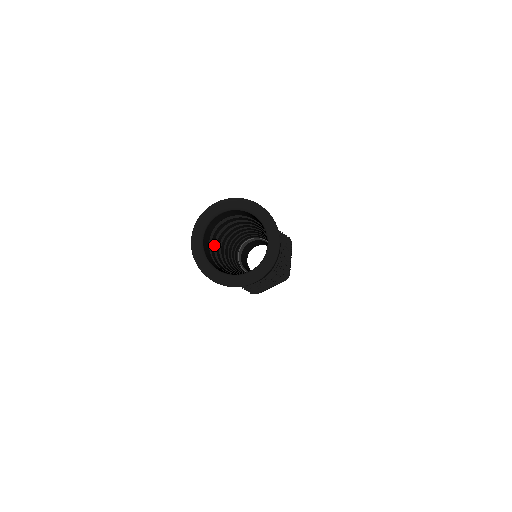
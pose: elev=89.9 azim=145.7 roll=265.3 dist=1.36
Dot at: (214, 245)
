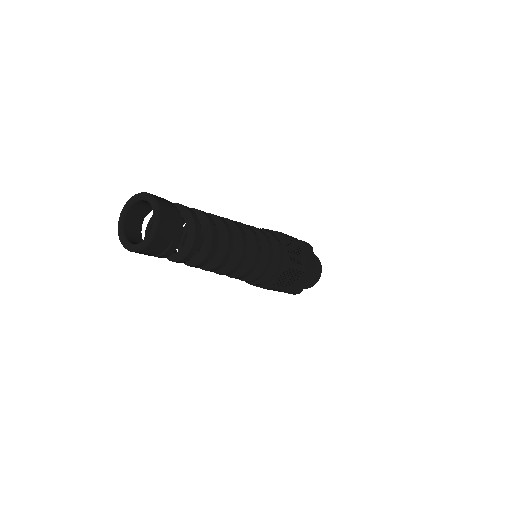
Dot at: occluded
